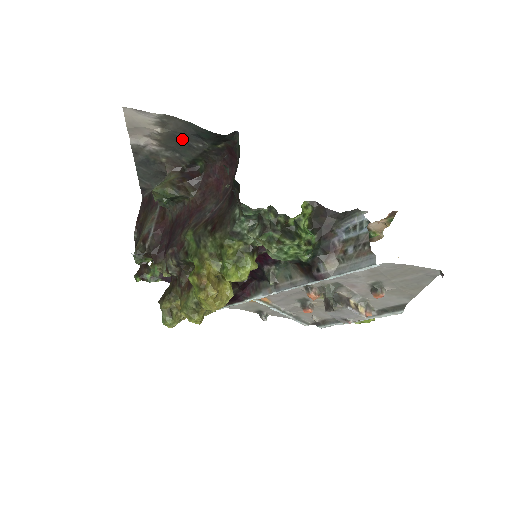
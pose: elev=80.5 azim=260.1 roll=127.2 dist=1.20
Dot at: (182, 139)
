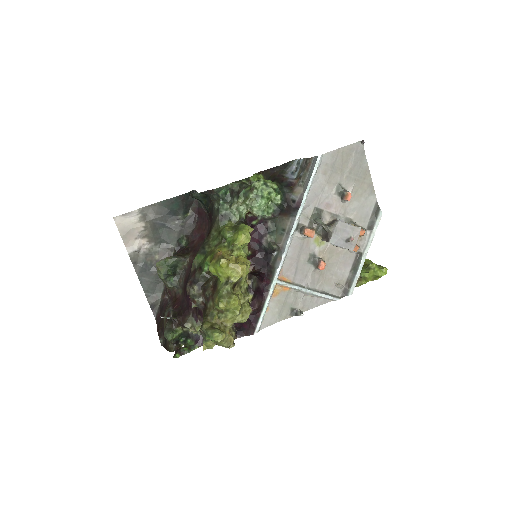
Dot at: (162, 225)
